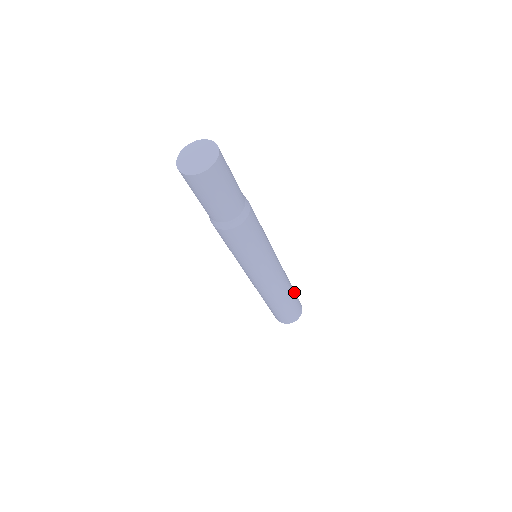
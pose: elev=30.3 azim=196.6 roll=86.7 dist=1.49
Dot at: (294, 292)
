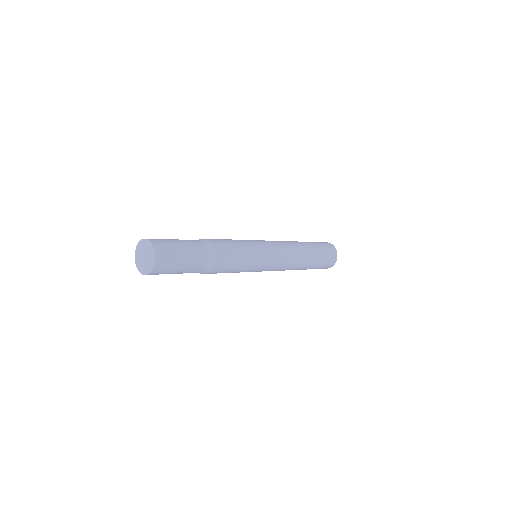
Dot at: (317, 261)
